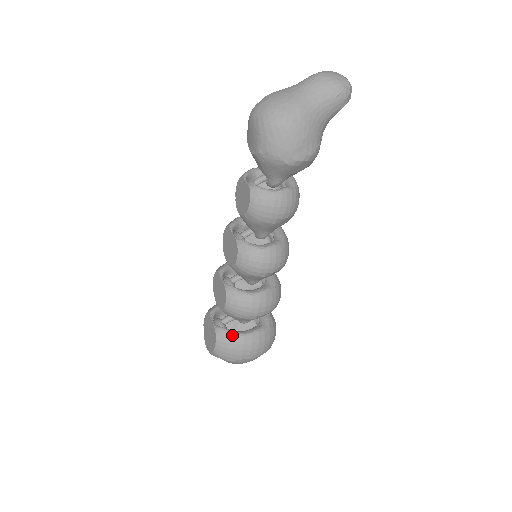
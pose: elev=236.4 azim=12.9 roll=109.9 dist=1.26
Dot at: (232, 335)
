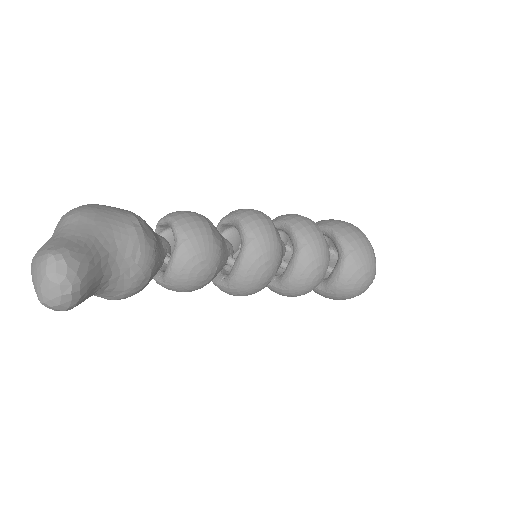
Dot at: occluded
